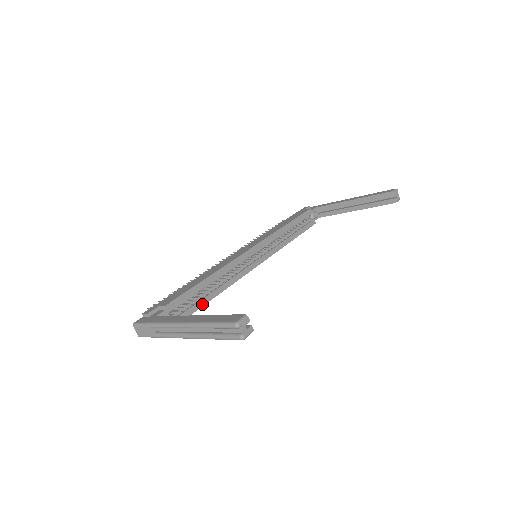
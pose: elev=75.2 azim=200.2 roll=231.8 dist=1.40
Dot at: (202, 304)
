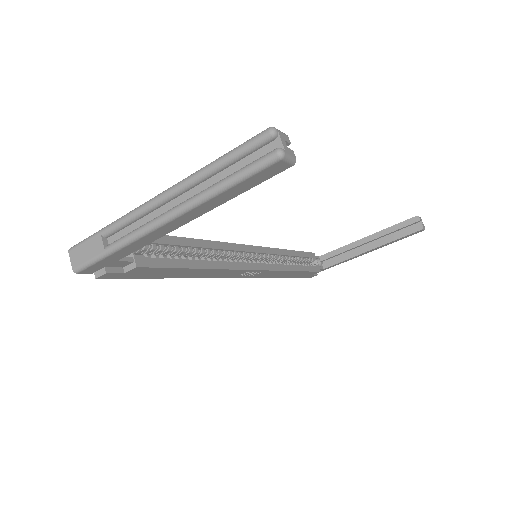
Dot at: (182, 265)
